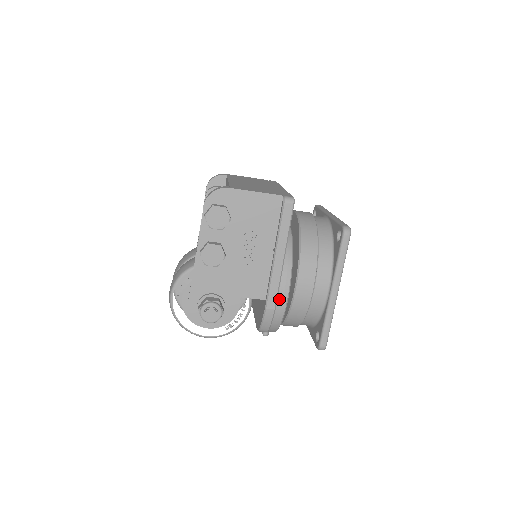
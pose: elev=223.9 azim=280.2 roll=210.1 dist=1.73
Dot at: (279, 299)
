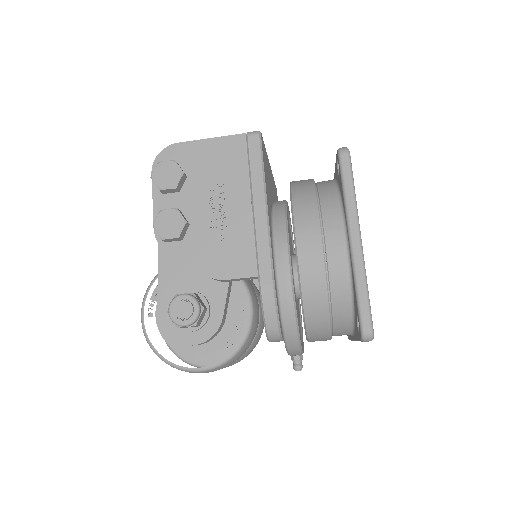
Dot at: (278, 271)
